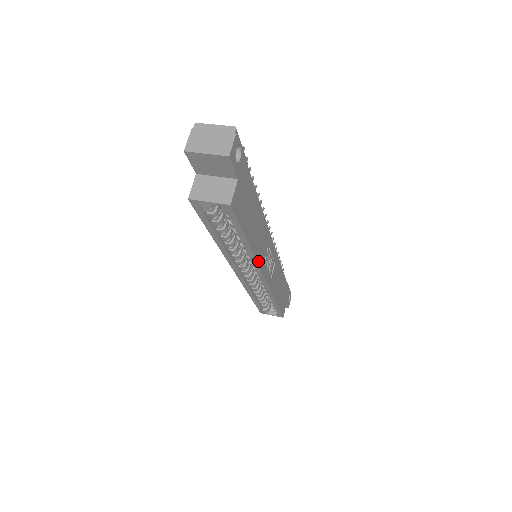
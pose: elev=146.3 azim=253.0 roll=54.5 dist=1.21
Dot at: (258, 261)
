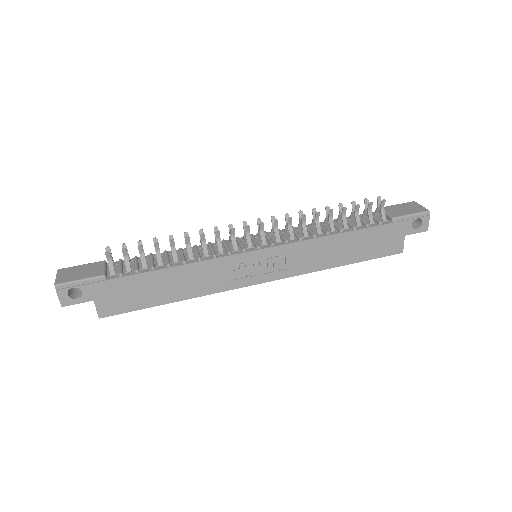
Dot at: (217, 291)
